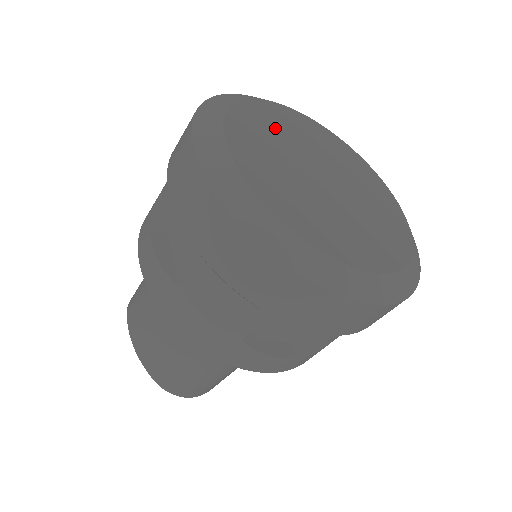
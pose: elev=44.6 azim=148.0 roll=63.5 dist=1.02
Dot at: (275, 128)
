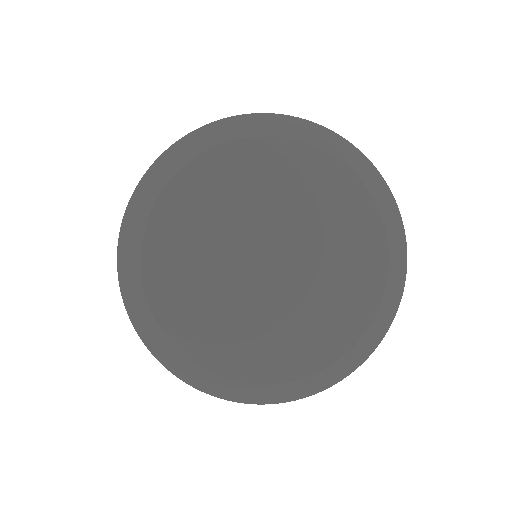
Dot at: (192, 284)
